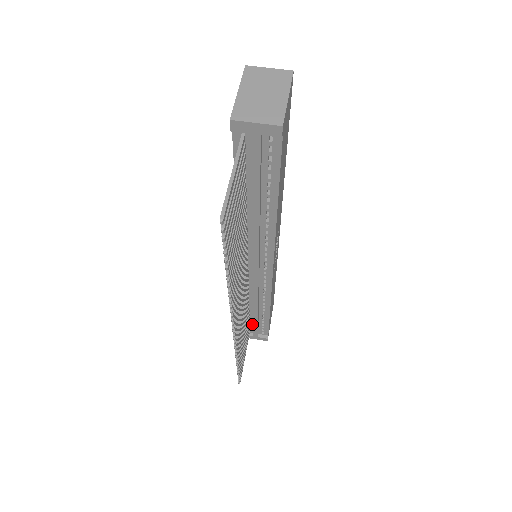
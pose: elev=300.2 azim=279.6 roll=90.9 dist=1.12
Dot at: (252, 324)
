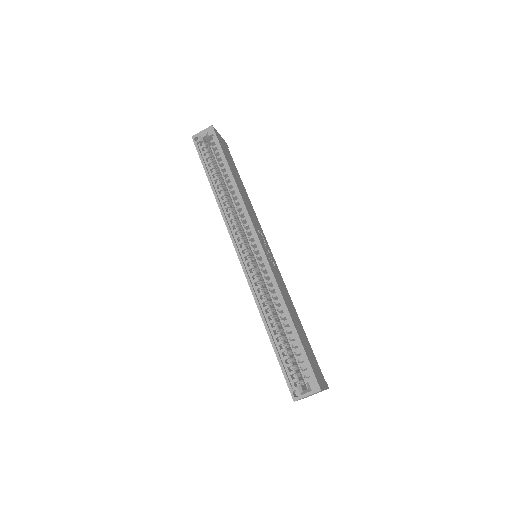
Dot at: occluded
